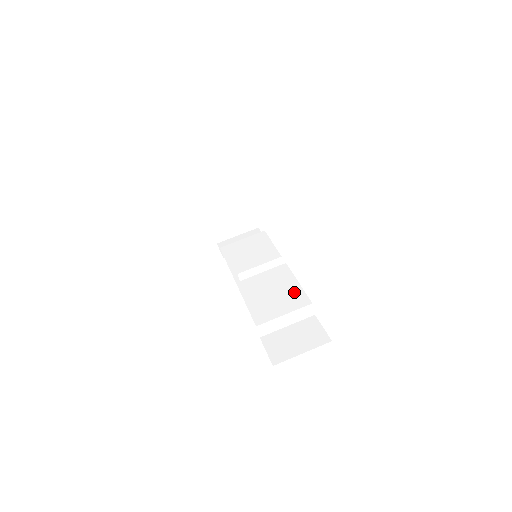
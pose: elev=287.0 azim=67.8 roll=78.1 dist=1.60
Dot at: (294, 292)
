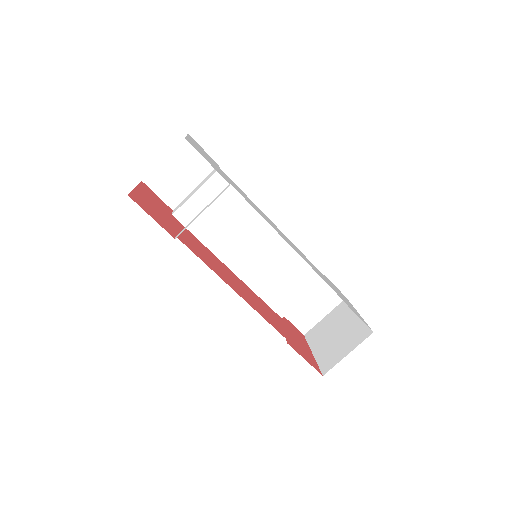
Dot at: (303, 269)
